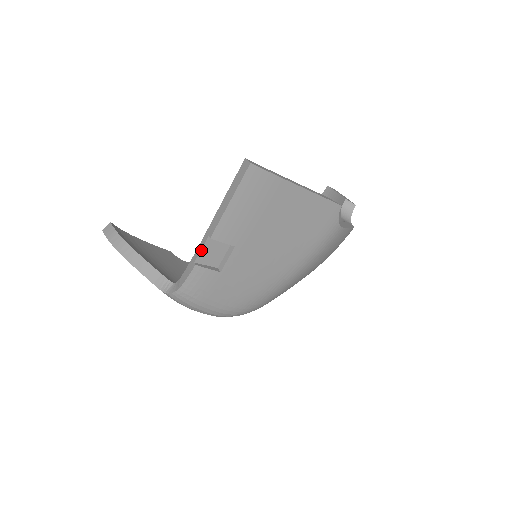
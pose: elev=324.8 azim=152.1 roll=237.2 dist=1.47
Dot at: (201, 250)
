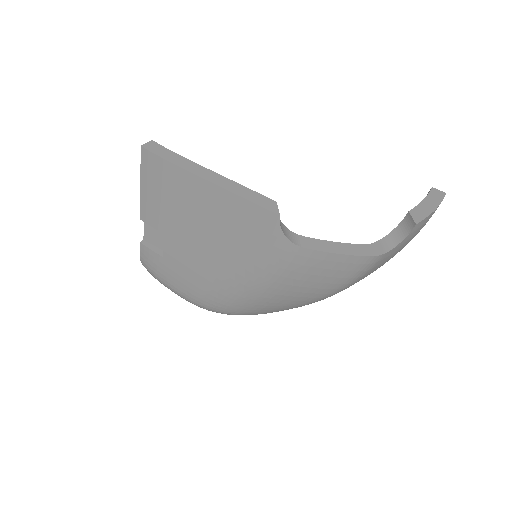
Dot at: (144, 229)
